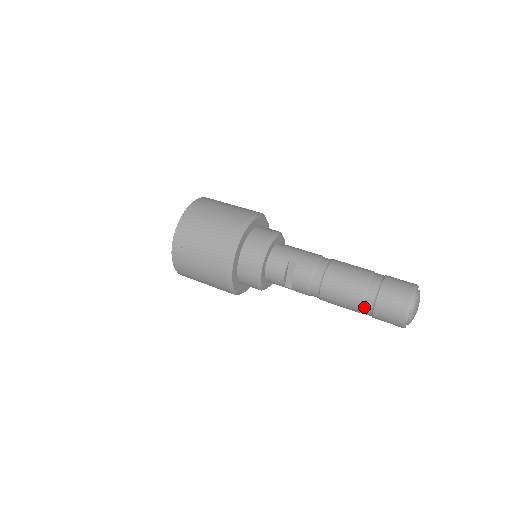
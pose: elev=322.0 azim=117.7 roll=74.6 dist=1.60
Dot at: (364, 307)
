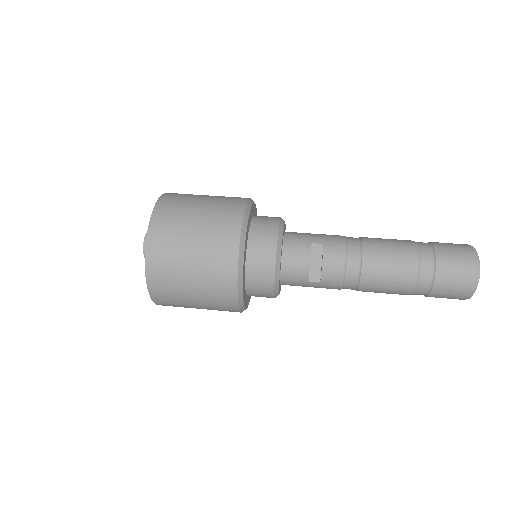
Dot at: (421, 280)
